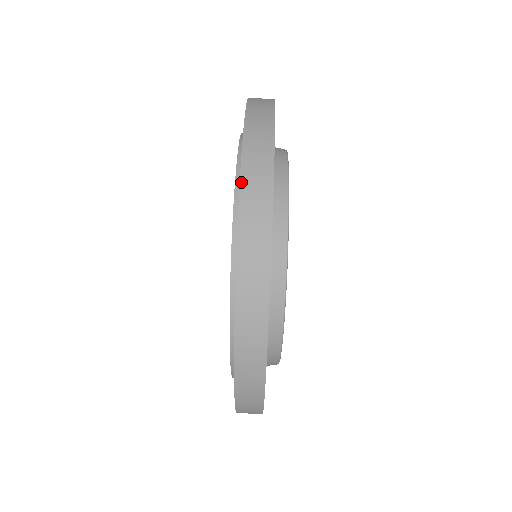
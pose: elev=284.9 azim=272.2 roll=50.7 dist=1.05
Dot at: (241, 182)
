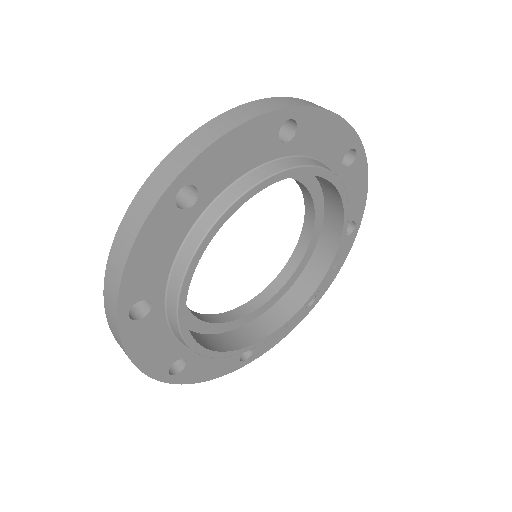
Dot at: (271, 98)
